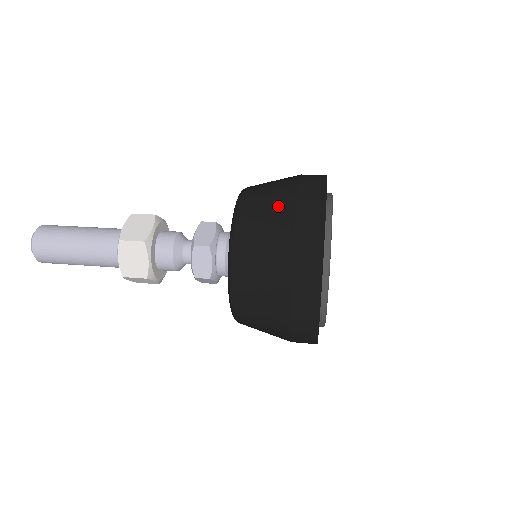
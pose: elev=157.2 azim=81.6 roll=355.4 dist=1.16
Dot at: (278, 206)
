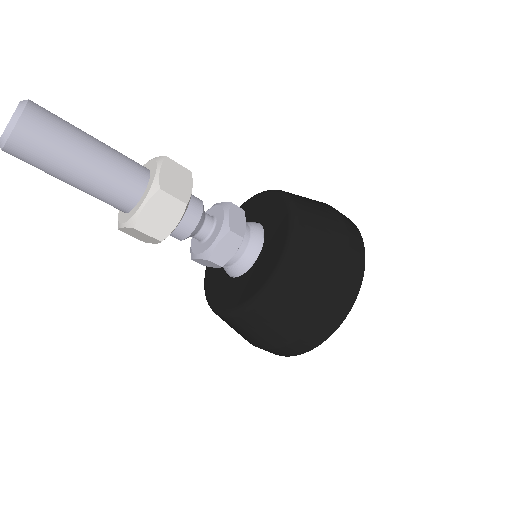
Dot at: occluded
